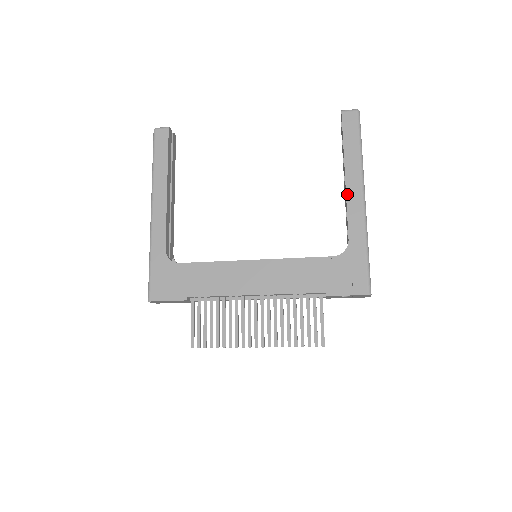
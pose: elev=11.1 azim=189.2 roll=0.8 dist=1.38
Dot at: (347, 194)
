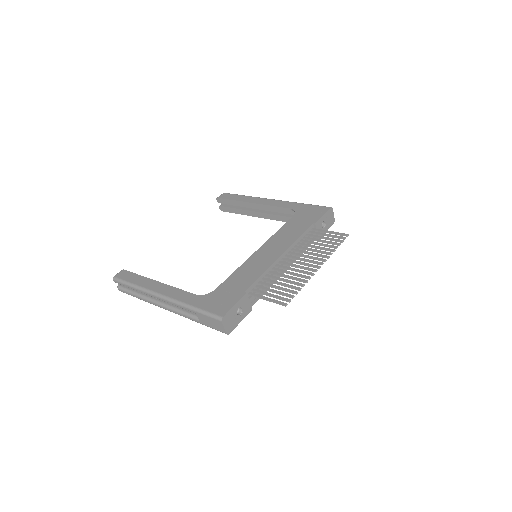
Dot at: (263, 204)
